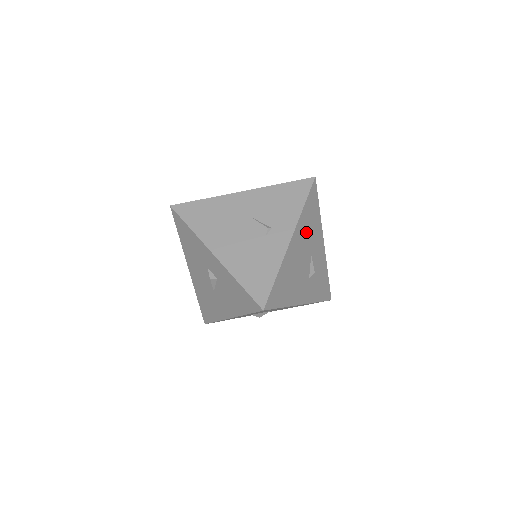
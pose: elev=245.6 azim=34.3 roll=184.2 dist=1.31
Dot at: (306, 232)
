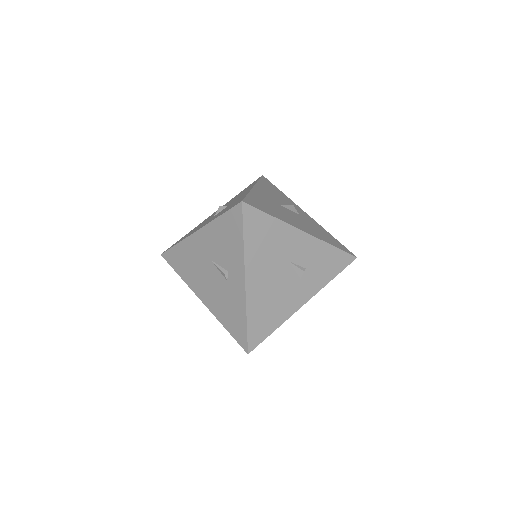
Dot at: (265, 255)
